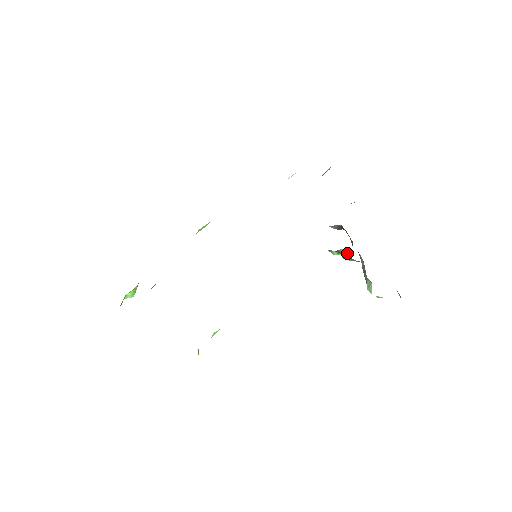
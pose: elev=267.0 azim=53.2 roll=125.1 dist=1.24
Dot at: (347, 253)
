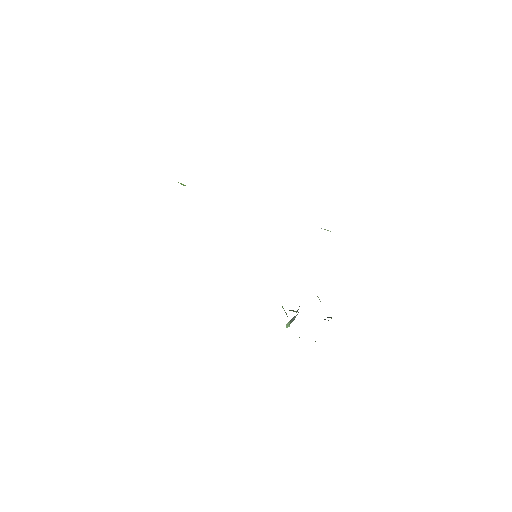
Dot at: (287, 316)
